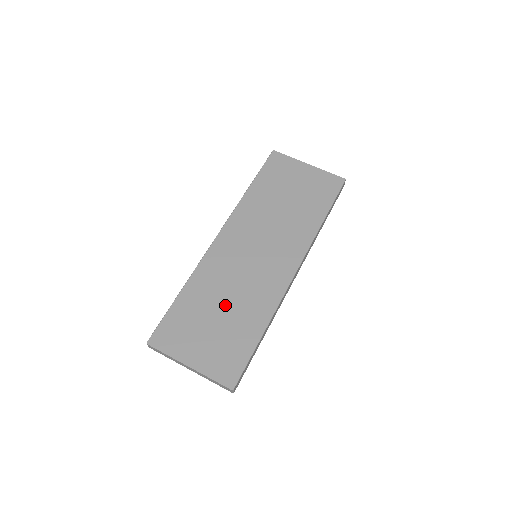
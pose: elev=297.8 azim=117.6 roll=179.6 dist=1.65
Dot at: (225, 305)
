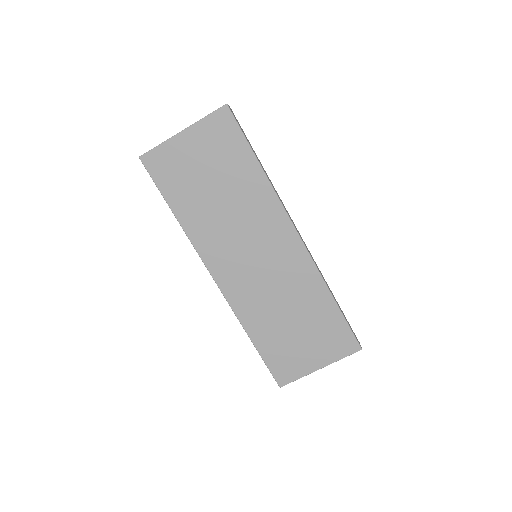
Dot at: (288, 314)
